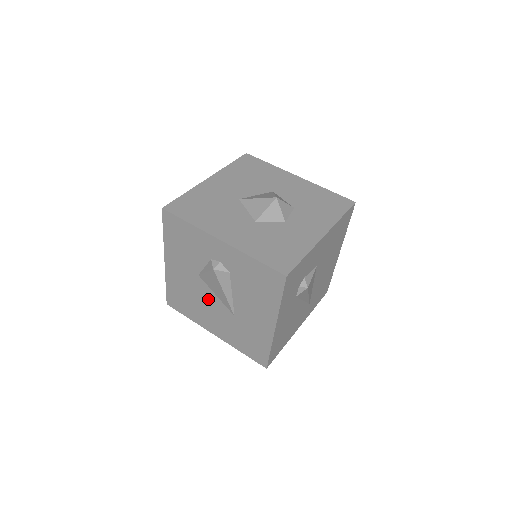
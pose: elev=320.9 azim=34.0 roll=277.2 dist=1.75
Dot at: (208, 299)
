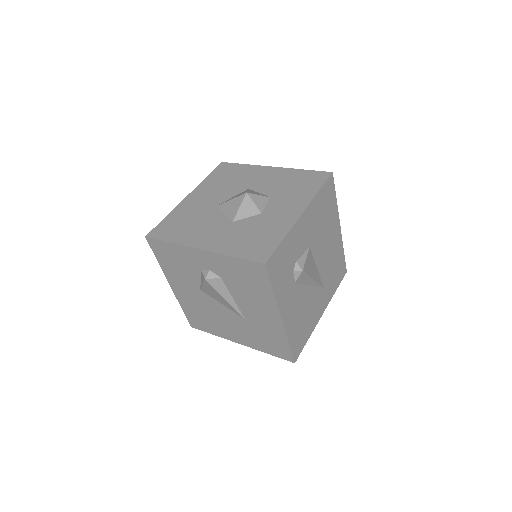
Dot at: (218, 310)
